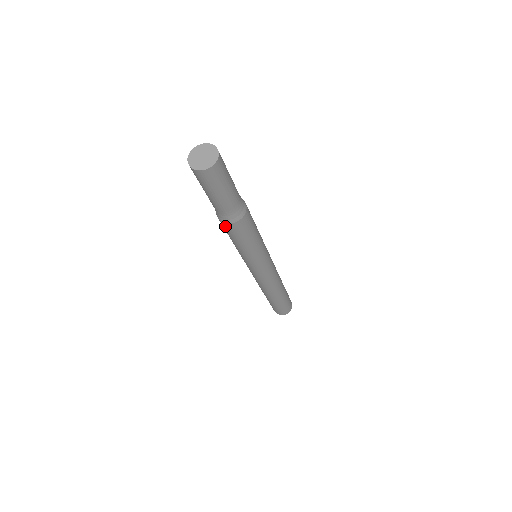
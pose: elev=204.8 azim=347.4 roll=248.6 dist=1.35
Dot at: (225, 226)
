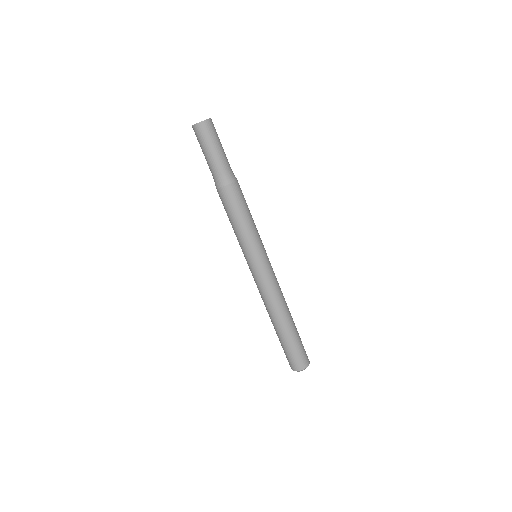
Dot at: (223, 193)
